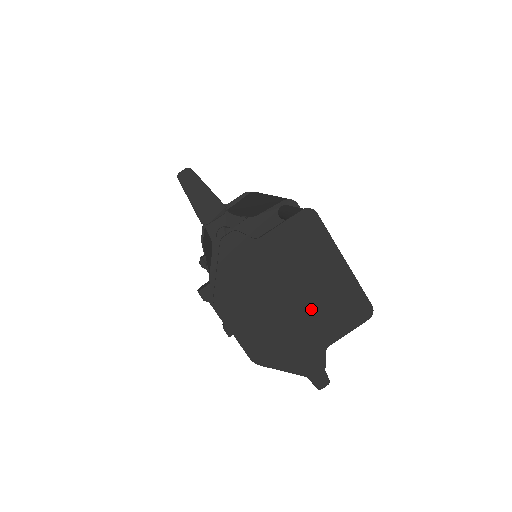
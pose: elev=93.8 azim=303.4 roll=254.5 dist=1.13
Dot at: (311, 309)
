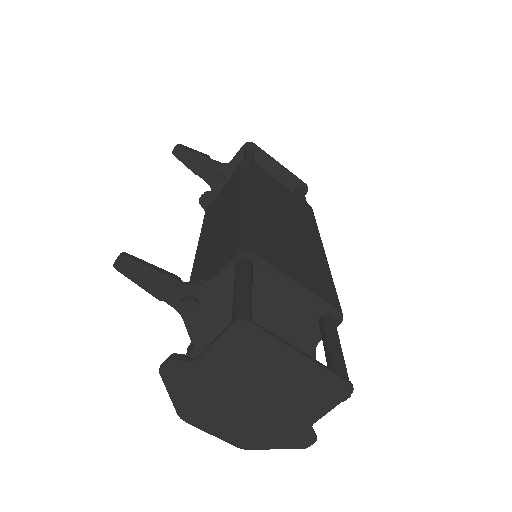
Dot at: (281, 401)
